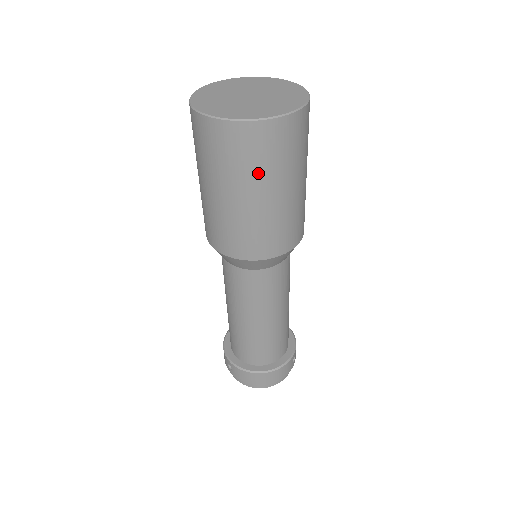
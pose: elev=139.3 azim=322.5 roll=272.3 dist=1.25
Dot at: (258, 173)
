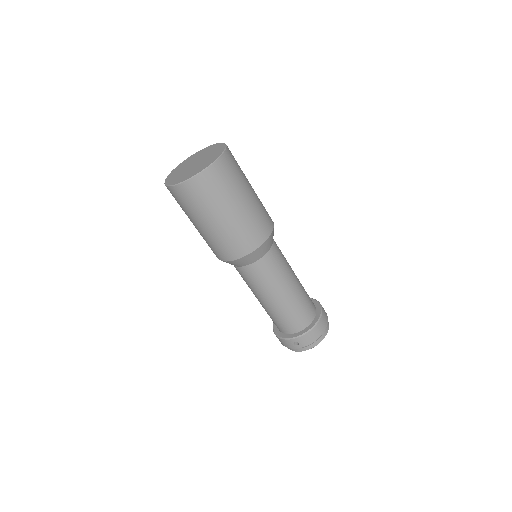
Dot at: (233, 189)
